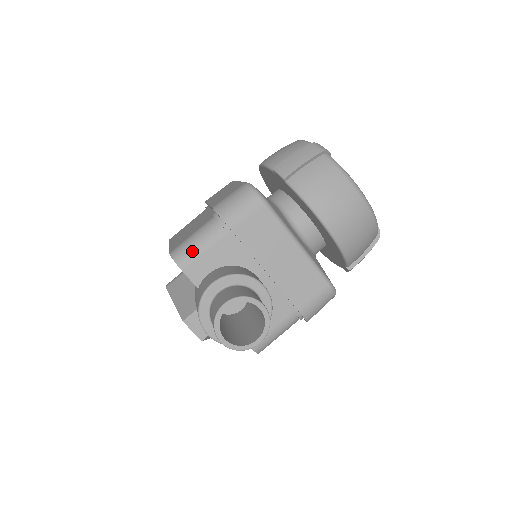
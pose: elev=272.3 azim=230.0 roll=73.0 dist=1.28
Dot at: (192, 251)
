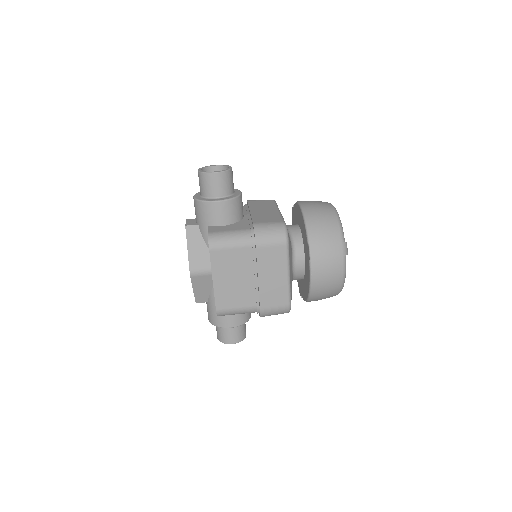
Dot at: occluded
